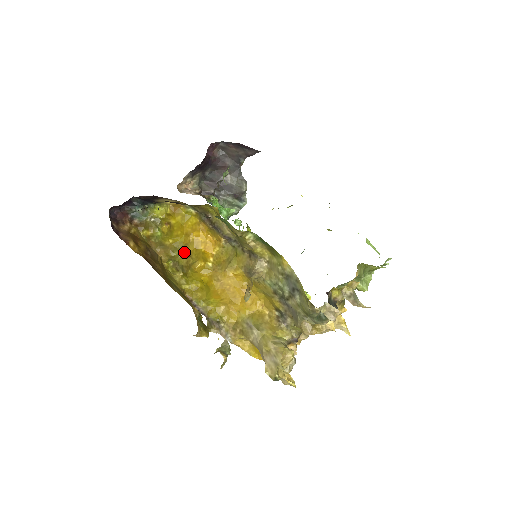
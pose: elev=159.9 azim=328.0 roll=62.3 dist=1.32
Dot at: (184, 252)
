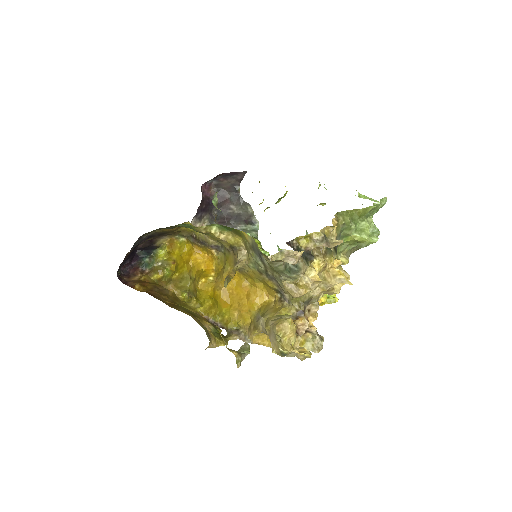
Dot at: (190, 279)
